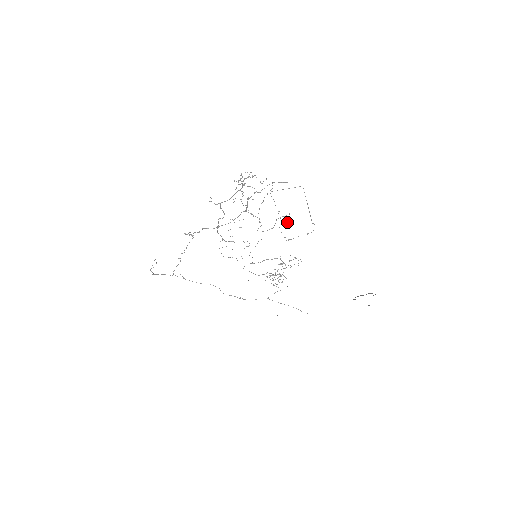
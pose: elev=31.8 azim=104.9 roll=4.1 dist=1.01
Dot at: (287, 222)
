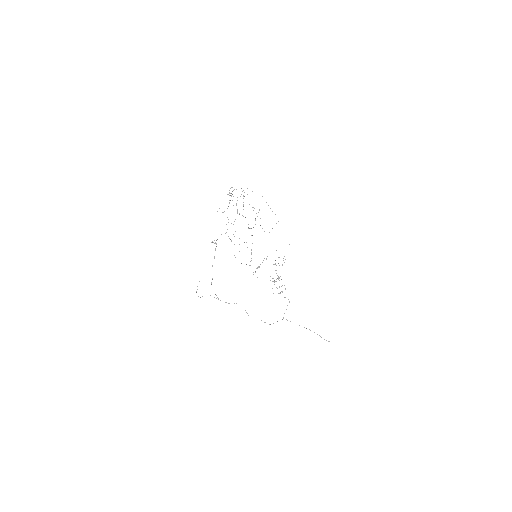
Dot at: occluded
